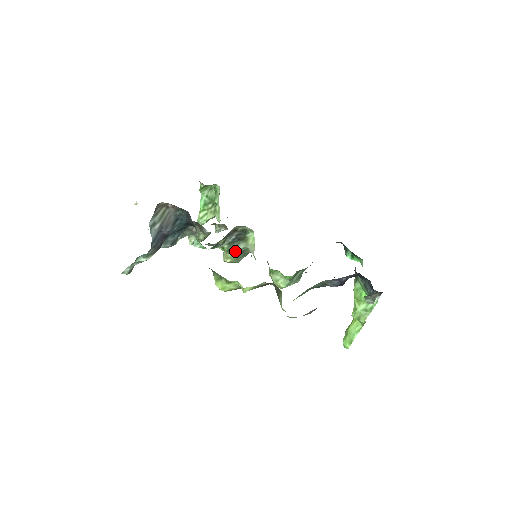
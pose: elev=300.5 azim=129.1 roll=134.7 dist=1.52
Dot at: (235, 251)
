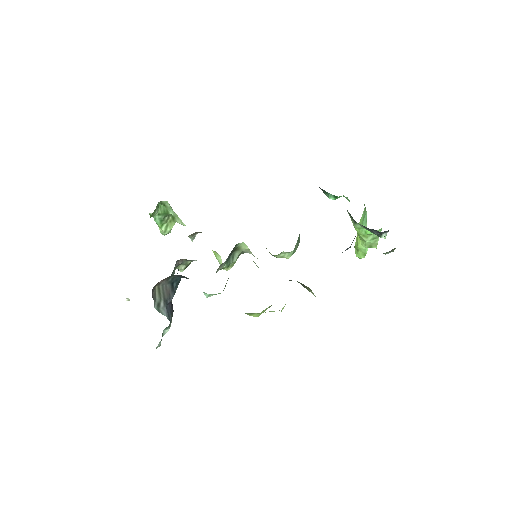
Dot at: occluded
